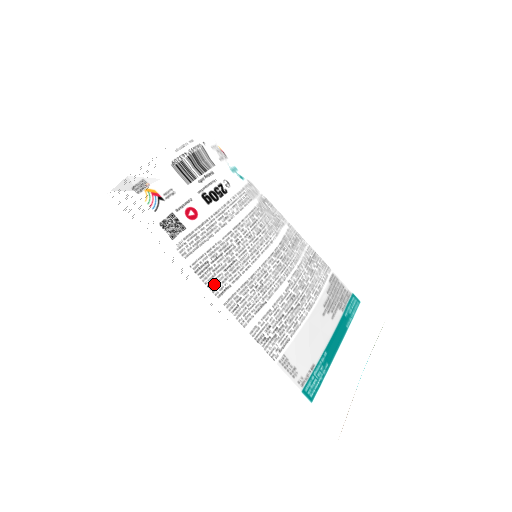
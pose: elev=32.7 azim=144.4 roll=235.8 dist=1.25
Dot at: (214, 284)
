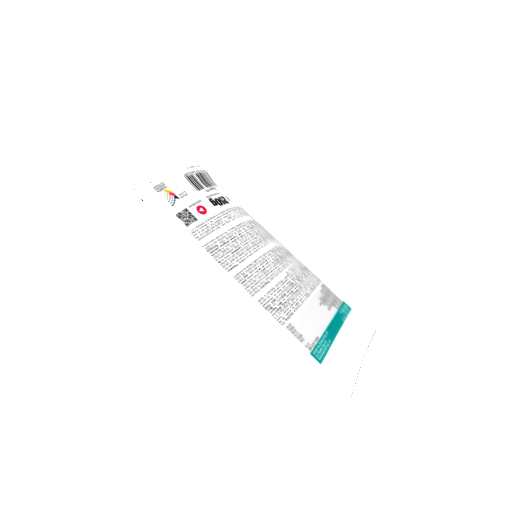
Dot at: (224, 262)
